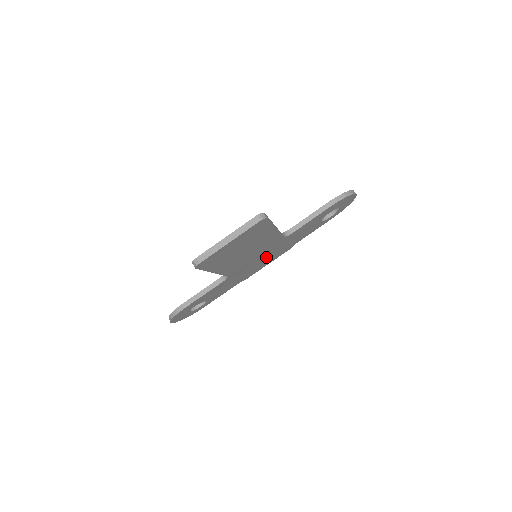
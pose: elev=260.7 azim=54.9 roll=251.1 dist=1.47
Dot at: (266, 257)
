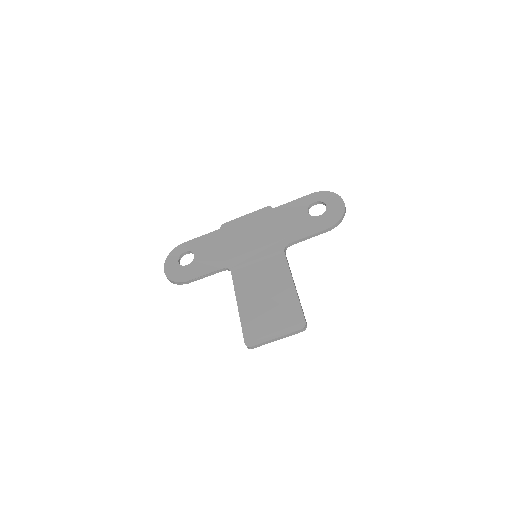
Dot at: occluded
